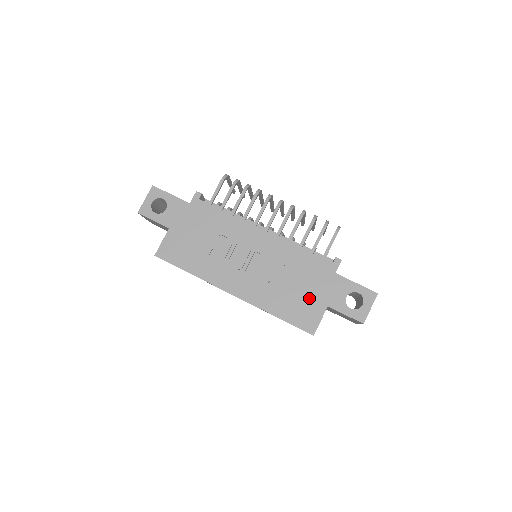
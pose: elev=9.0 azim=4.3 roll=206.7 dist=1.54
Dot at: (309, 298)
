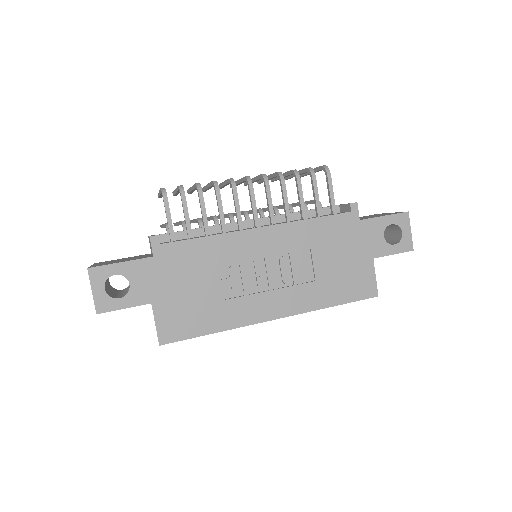
Dot at: (352, 264)
